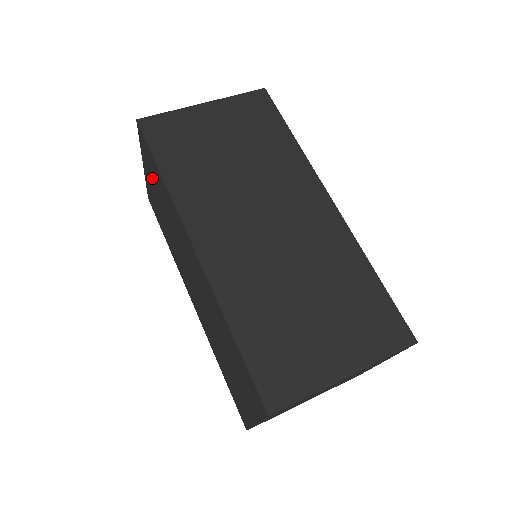
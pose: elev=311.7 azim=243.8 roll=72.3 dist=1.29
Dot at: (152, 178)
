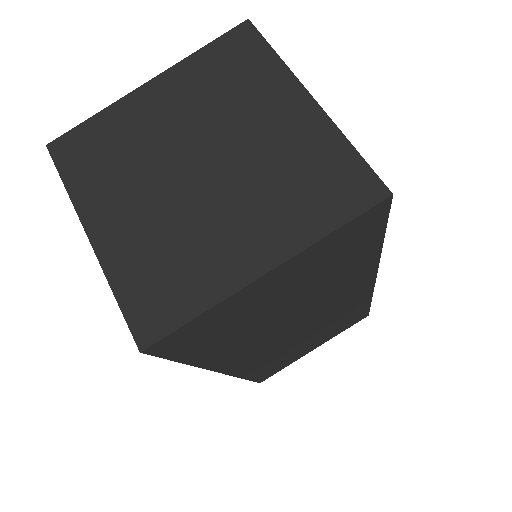
Dot at: occluded
